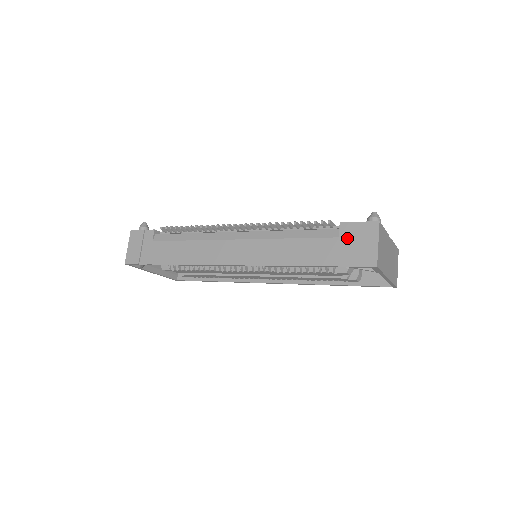
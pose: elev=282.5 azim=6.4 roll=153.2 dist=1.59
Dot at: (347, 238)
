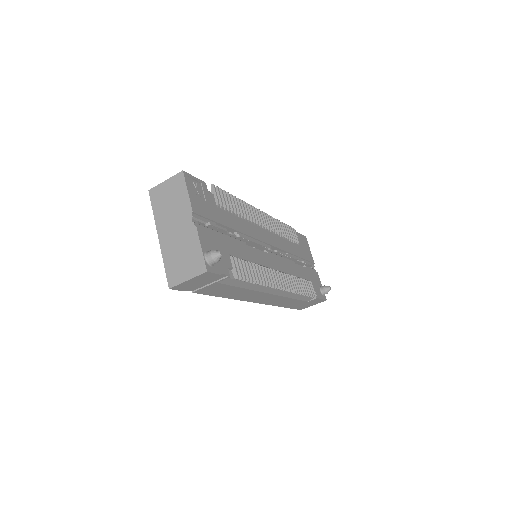
Dot at: occluded
